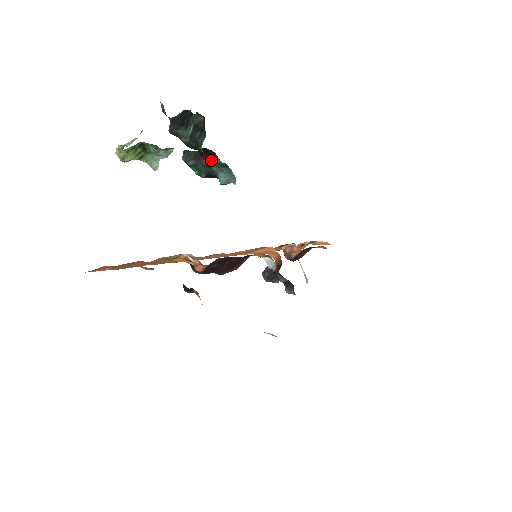
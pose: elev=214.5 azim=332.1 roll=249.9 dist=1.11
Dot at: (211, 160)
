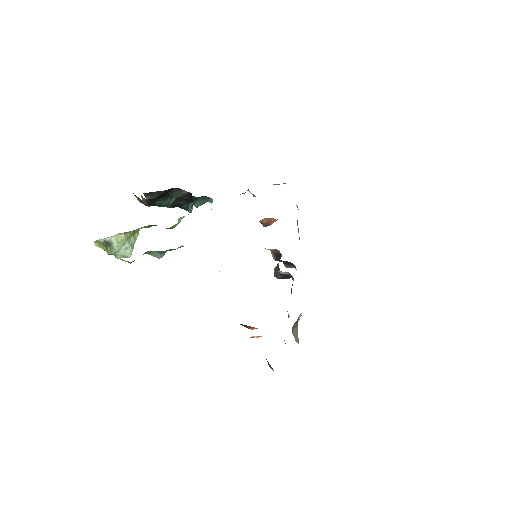
Dot at: occluded
